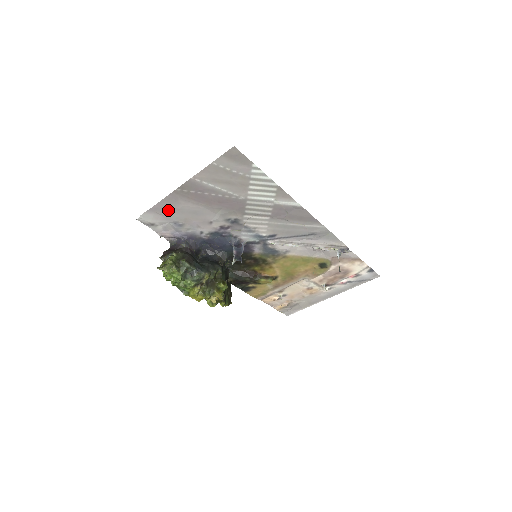
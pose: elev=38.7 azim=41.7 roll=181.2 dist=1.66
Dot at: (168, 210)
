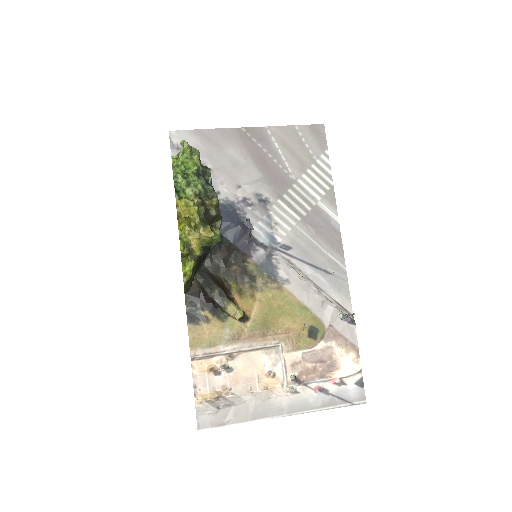
Dot at: (212, 143)
